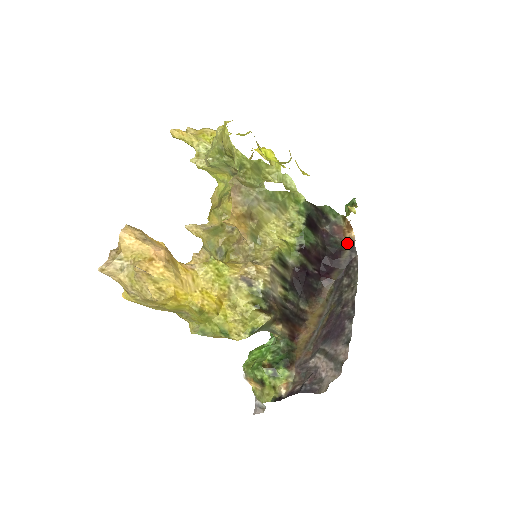
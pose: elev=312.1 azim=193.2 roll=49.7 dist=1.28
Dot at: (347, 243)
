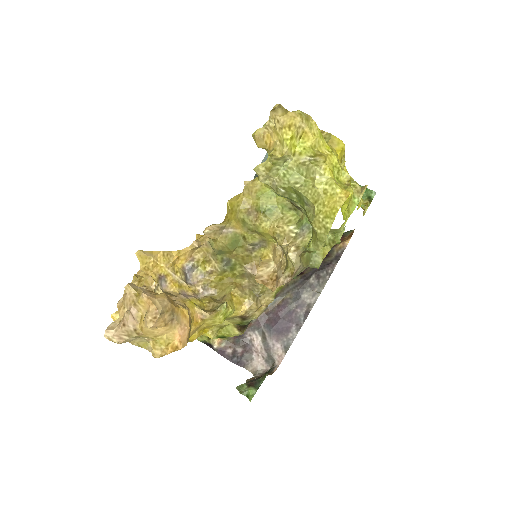
Dot at: (337, 249)
